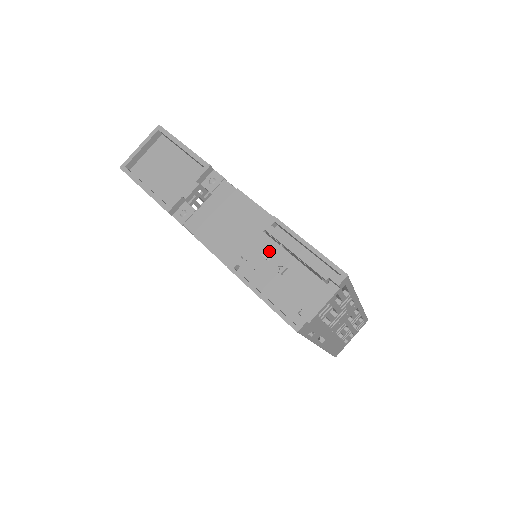
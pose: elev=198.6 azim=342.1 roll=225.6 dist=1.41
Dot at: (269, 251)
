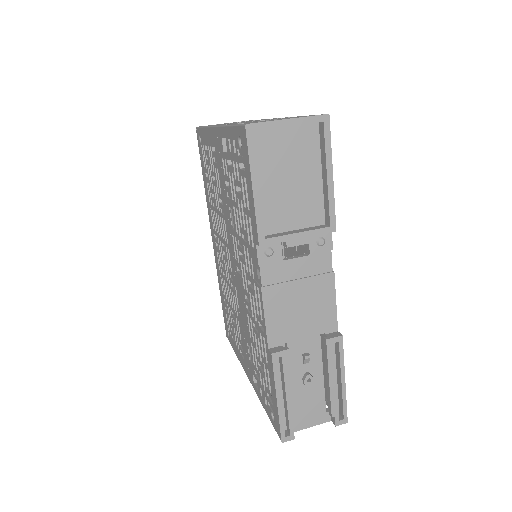
Dot at: (311, 356)
